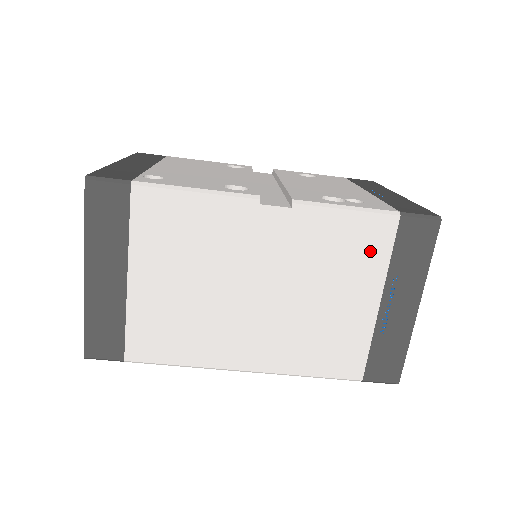
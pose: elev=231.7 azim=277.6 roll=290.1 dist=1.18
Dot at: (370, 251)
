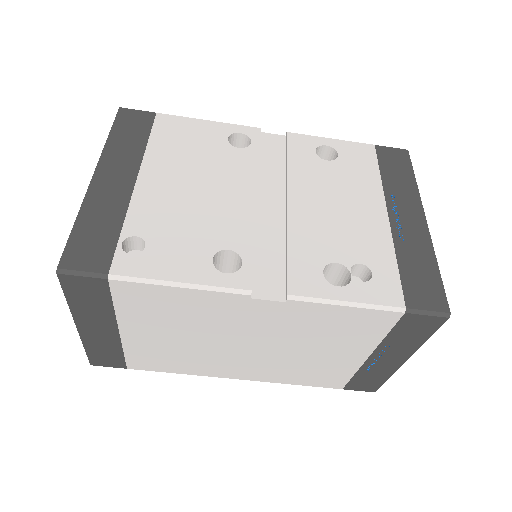
Dot at: (366, 331)
